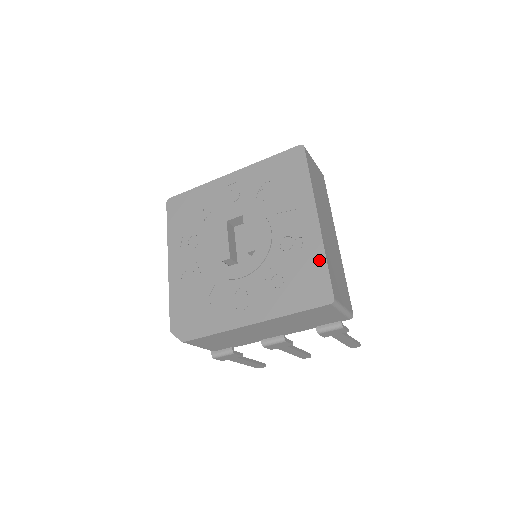
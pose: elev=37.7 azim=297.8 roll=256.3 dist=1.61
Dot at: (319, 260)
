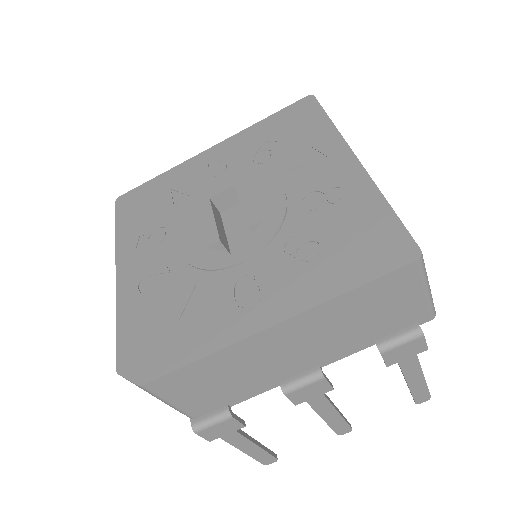
Dot at: (375, 206)
